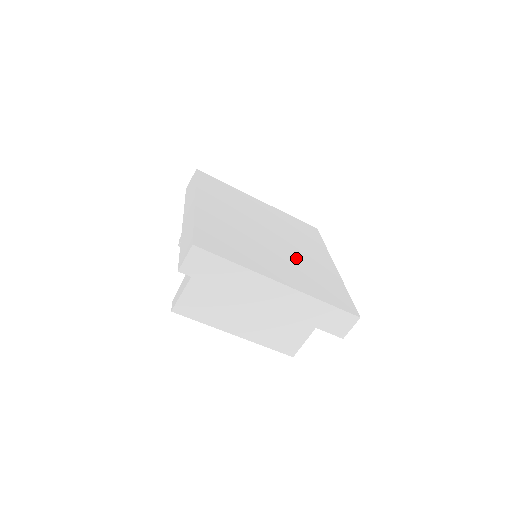
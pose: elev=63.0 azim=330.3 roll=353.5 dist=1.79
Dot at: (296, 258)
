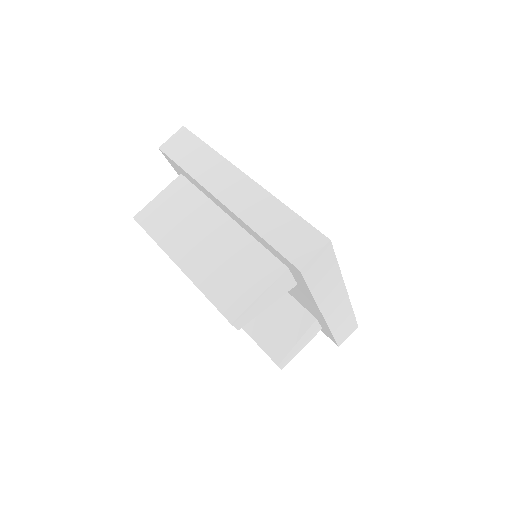
Dot at: occluded
